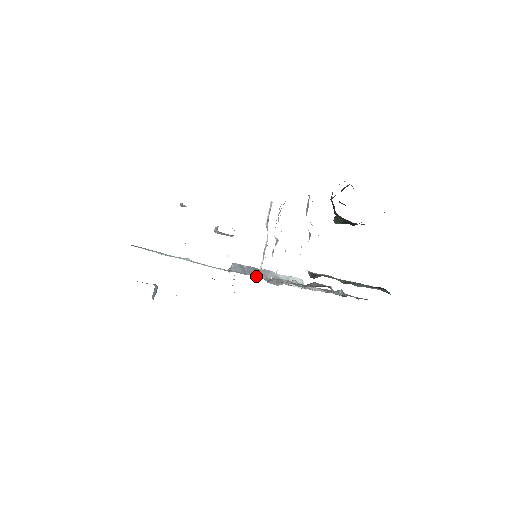
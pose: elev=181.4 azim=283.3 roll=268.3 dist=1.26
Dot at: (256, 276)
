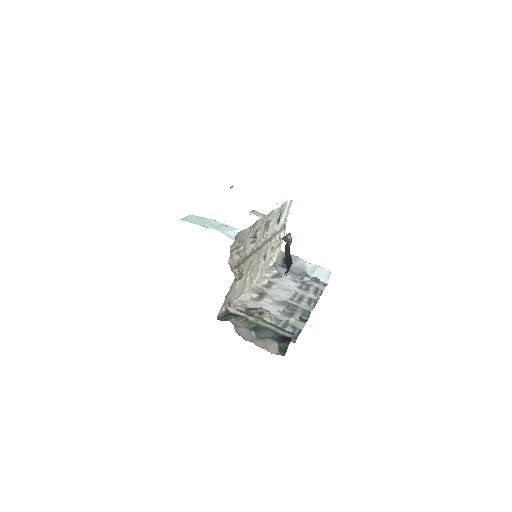
Dot at: (267, 268)
